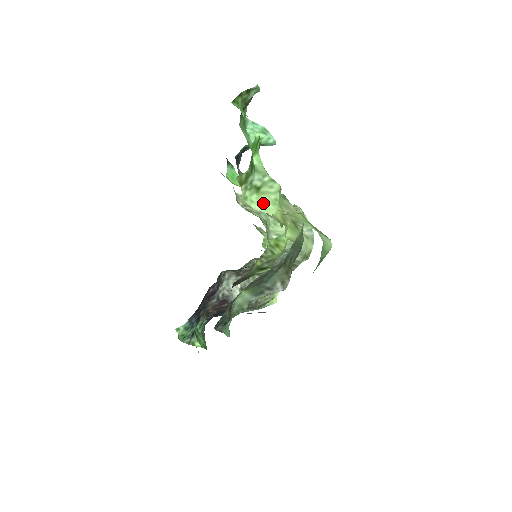
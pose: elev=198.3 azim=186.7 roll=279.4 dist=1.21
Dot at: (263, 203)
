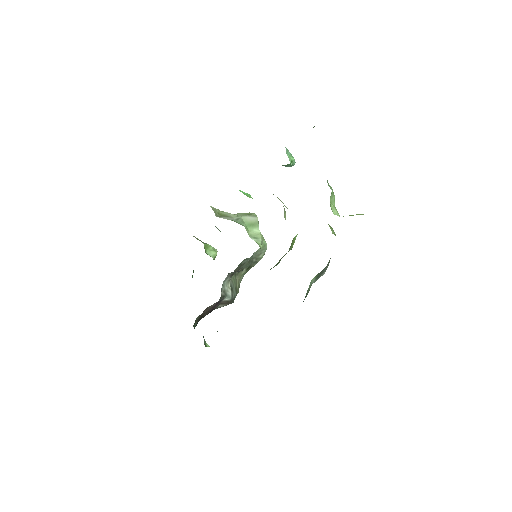
Dot at: (334, 209)
